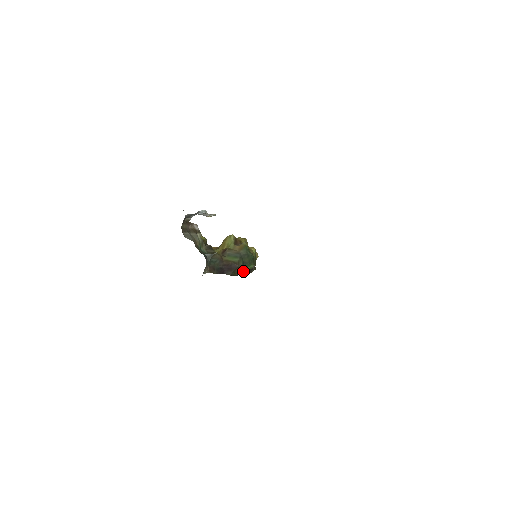
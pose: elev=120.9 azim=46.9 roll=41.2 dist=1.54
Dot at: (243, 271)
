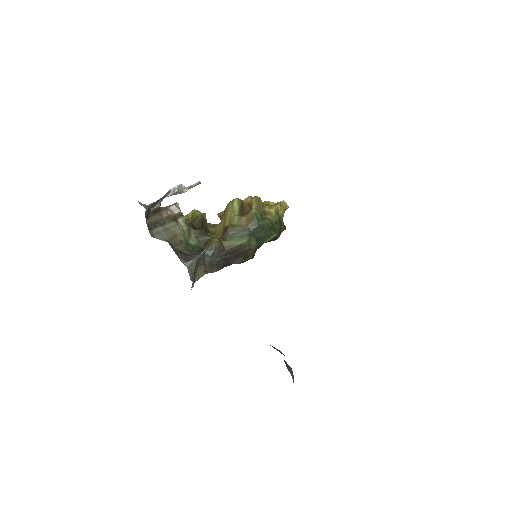
Dot at: occluded
